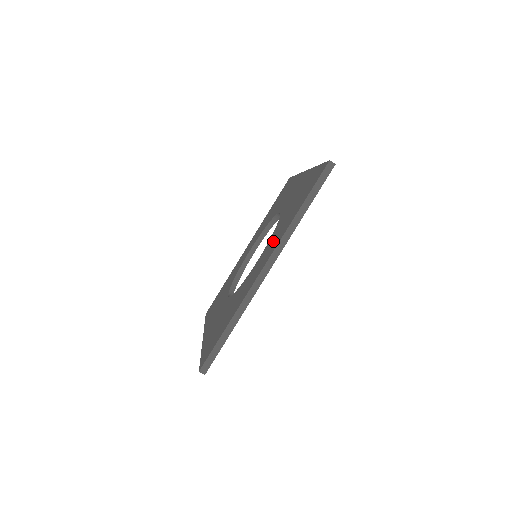
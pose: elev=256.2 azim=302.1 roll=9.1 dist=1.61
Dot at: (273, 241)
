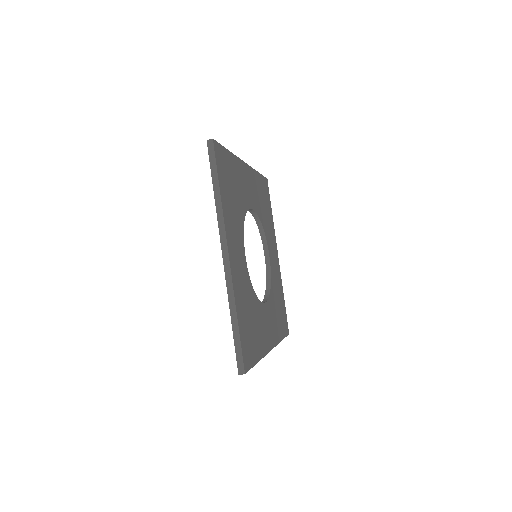
Dot at: occluded
